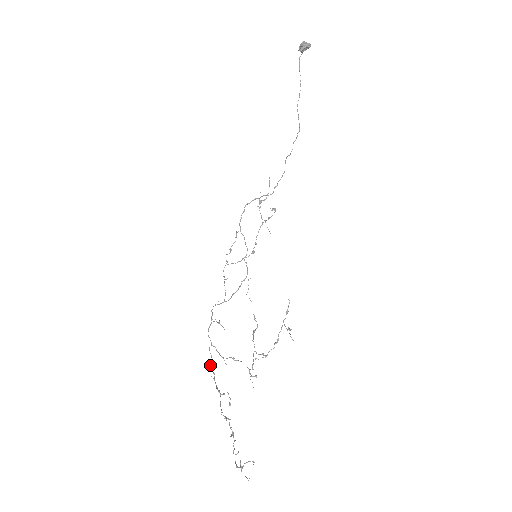
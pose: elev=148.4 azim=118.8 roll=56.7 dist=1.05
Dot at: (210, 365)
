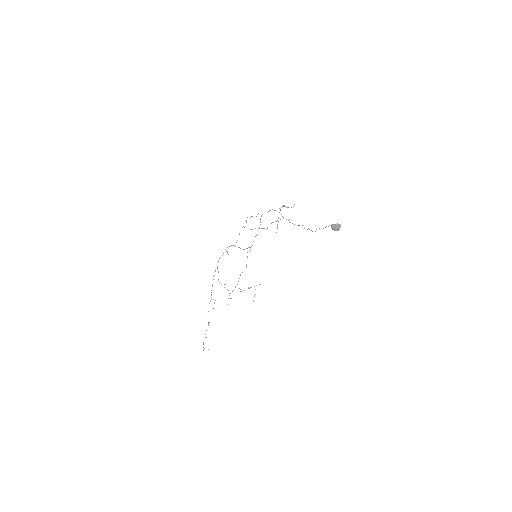
Dot at: occluded
